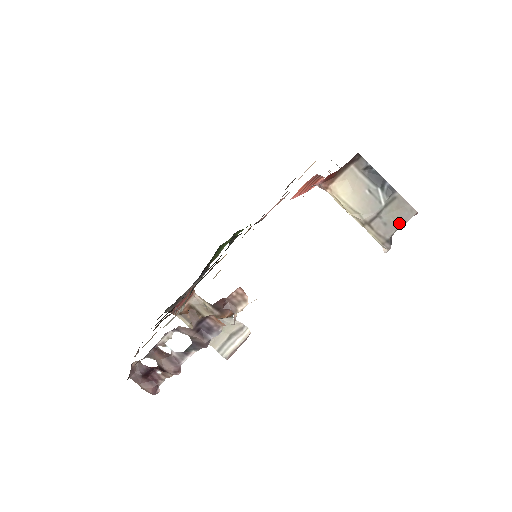
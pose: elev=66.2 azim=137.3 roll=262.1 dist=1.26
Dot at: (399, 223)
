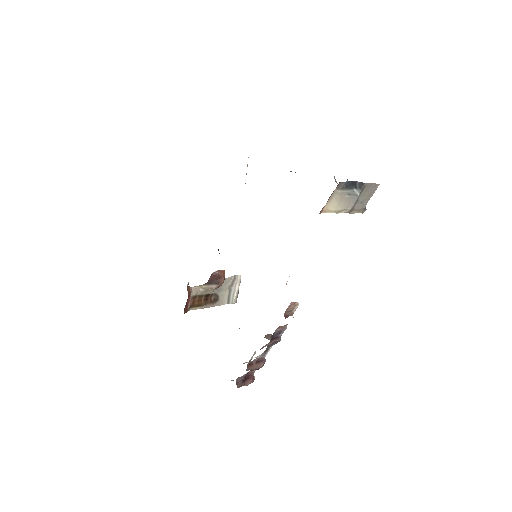
Dot at: (370, 196)
